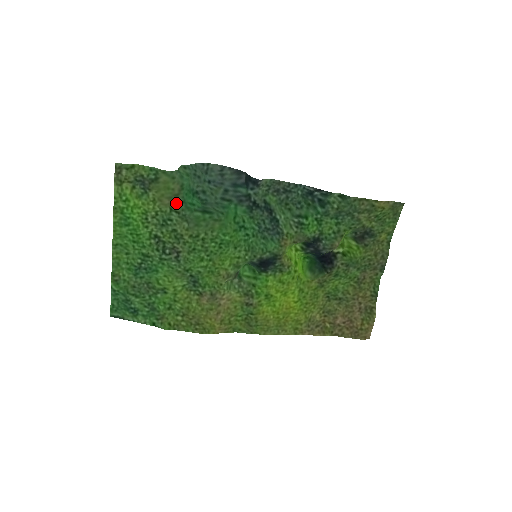
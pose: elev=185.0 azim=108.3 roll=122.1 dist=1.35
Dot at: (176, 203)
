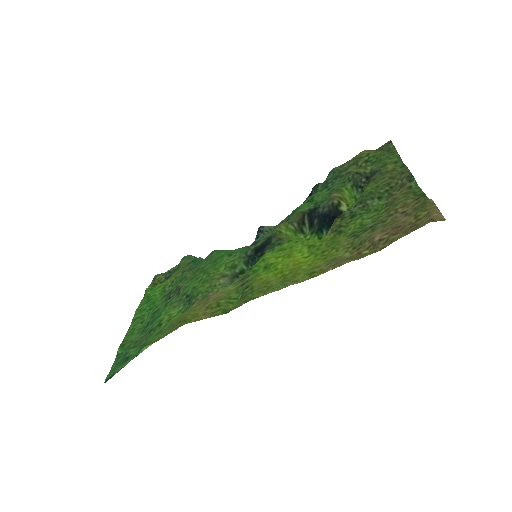
Dot at: (187, 266)
